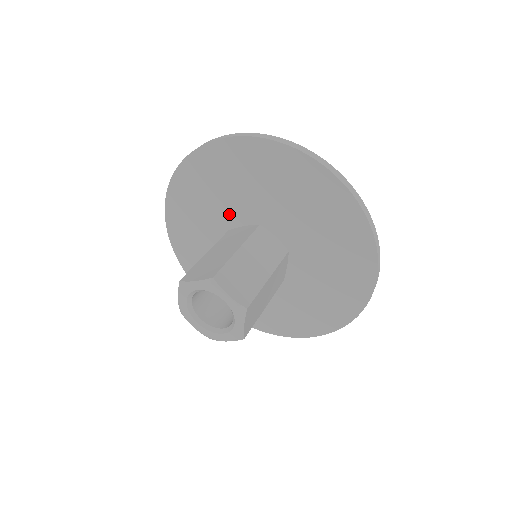
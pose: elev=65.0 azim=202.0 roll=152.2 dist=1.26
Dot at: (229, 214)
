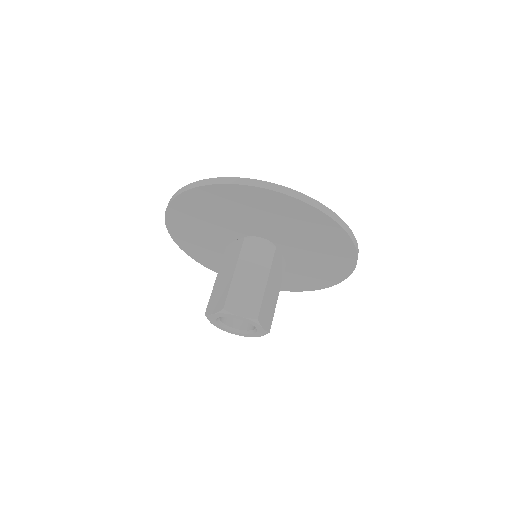
Dot at: (248, 224)
